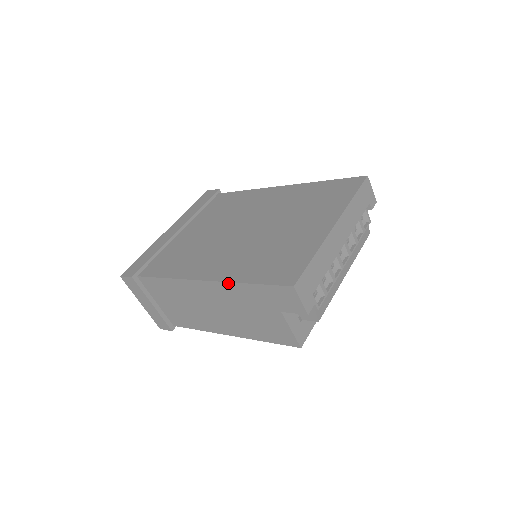
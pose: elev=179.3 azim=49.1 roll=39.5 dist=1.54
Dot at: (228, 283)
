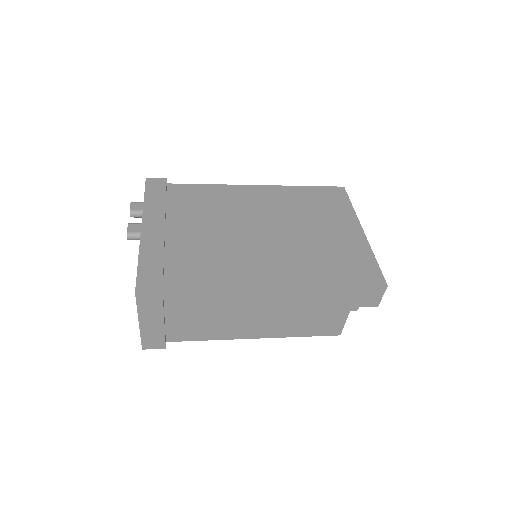
Dot at: (315, 288)
